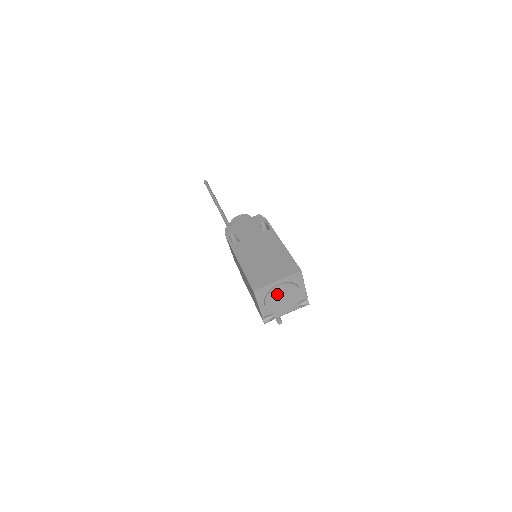
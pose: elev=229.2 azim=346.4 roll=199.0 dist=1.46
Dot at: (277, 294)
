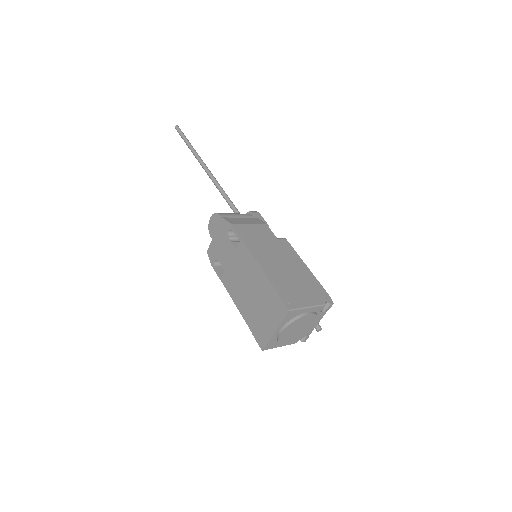
Dot at: (287, 335)
